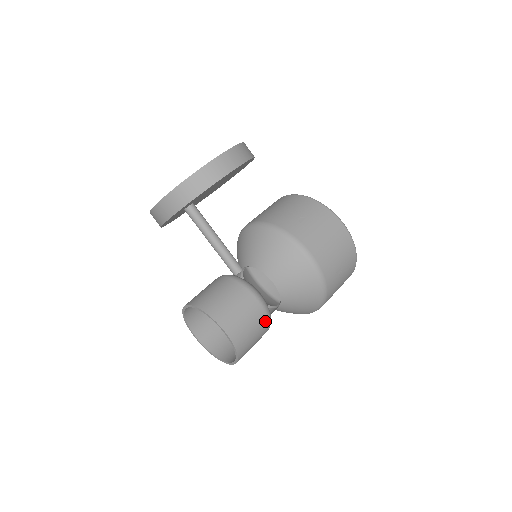
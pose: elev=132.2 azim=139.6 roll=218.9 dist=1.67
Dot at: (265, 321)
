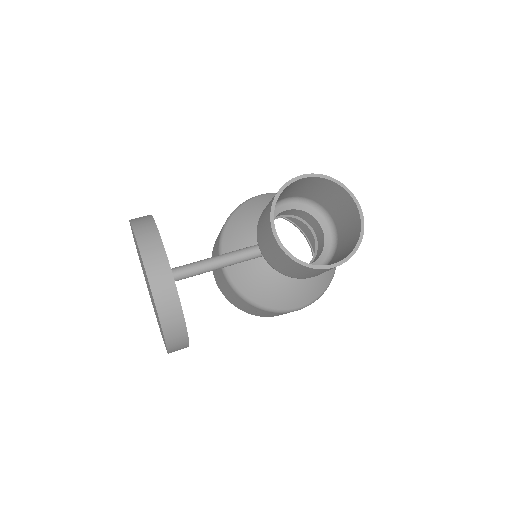
Dot at: (311, 195)
